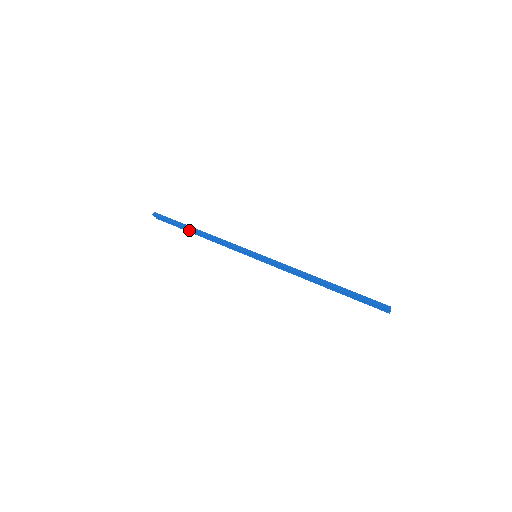
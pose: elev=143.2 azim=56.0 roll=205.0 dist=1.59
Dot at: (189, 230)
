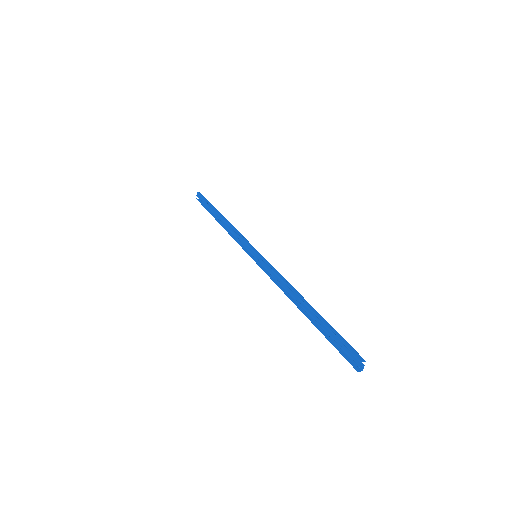
Dot at: (215, 214)
